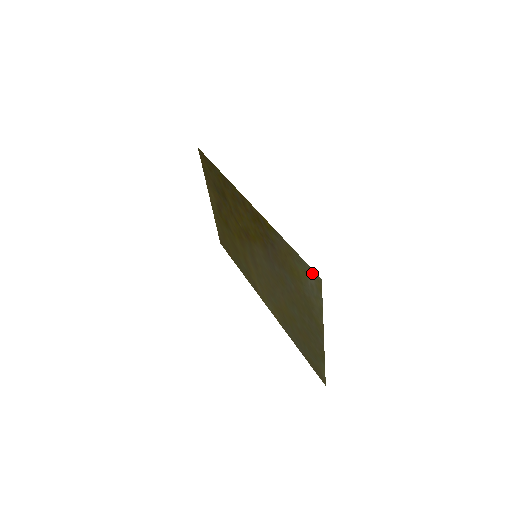
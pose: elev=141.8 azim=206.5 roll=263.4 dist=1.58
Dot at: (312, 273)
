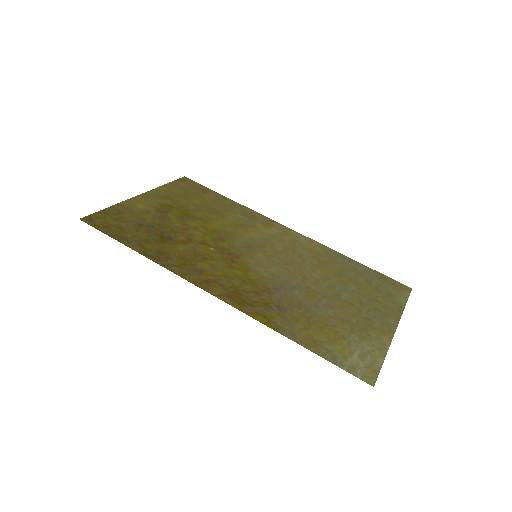
Dot at: (357, 373)
